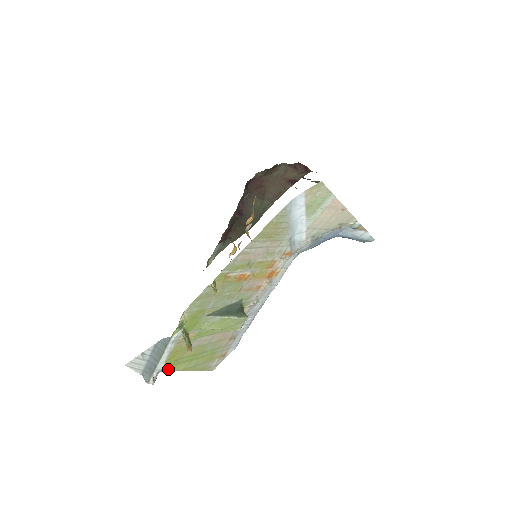
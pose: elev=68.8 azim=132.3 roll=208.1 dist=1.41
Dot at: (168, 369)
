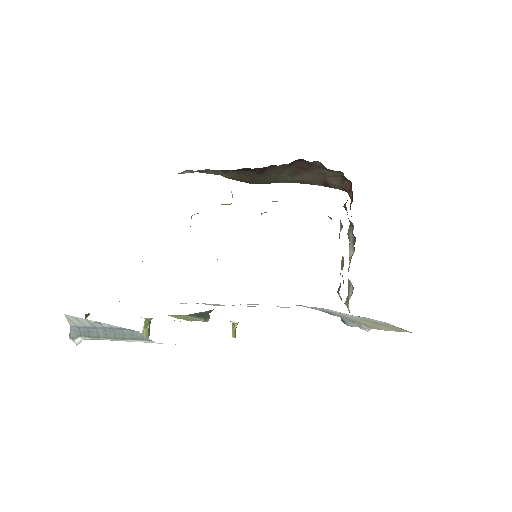
Dot at: occluded
